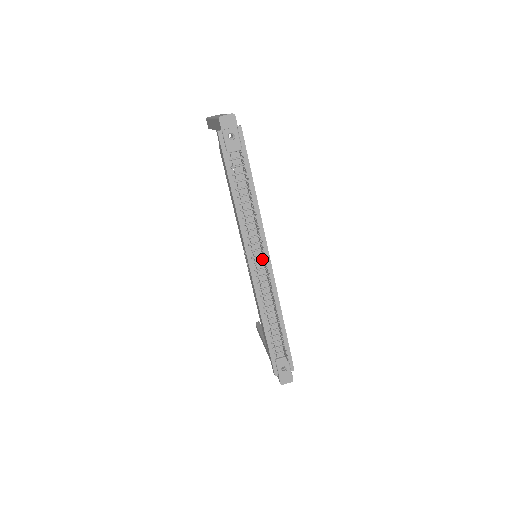
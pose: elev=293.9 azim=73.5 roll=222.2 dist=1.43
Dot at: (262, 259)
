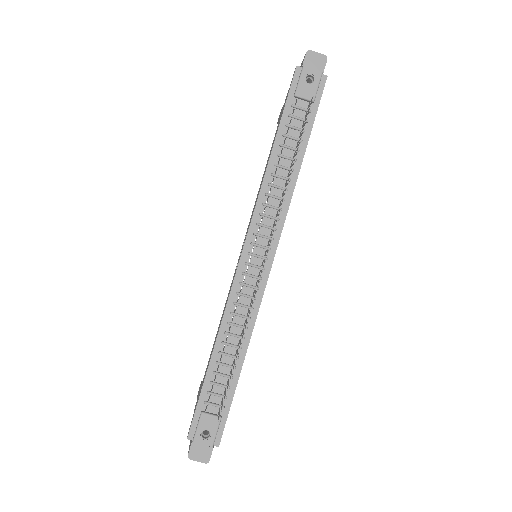
Dot at: (263, 253)
